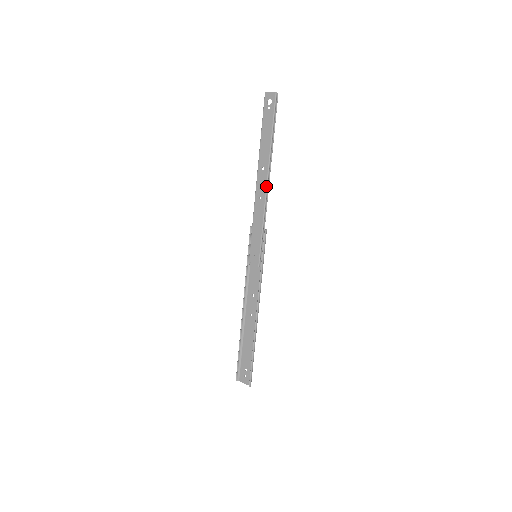
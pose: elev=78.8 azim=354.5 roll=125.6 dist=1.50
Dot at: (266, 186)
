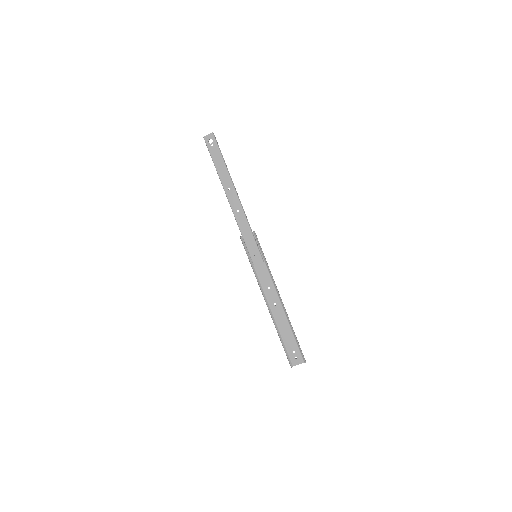
Dot at: (238, 200)
